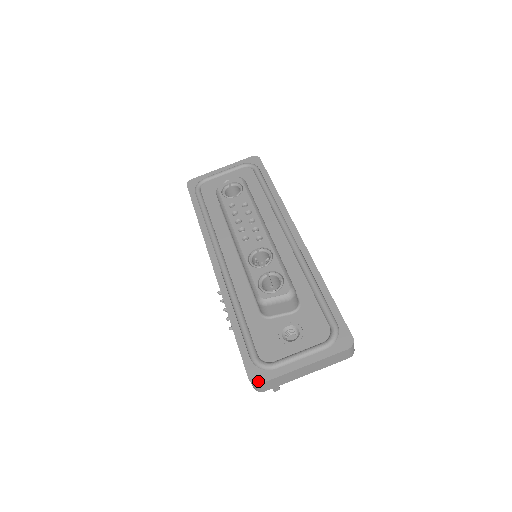
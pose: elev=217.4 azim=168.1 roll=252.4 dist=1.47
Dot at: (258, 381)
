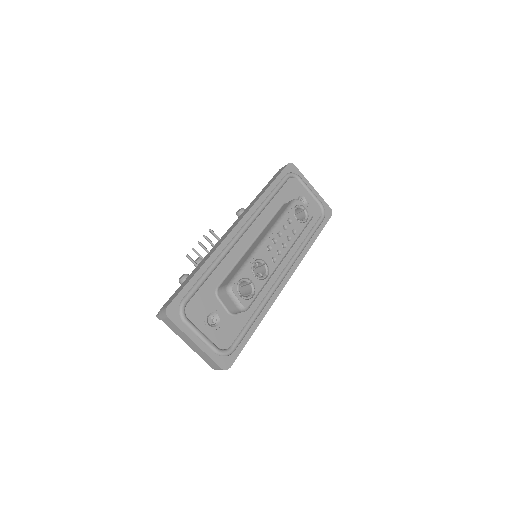
Dot at: (169, 315)
